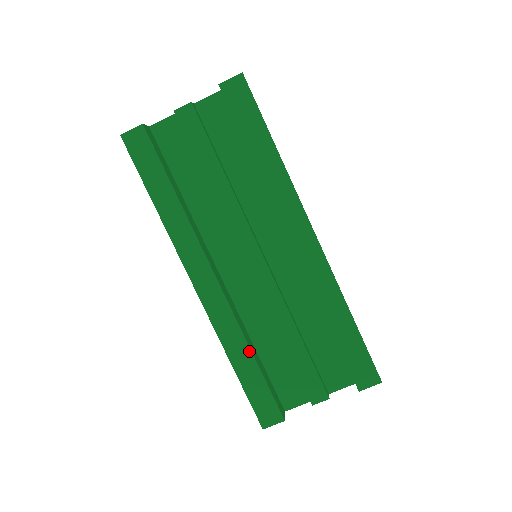
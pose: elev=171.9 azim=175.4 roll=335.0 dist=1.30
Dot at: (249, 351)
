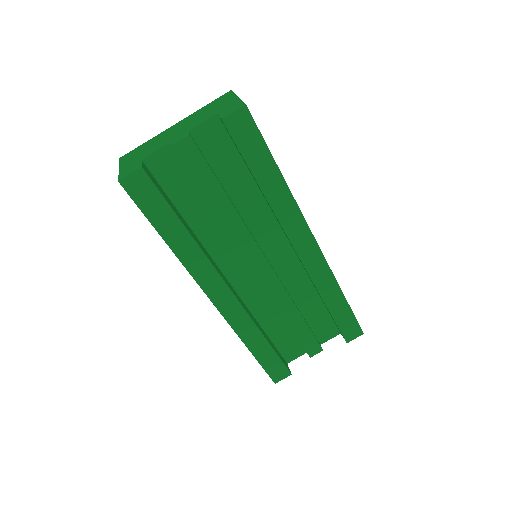
Dot at: (262, 337)
